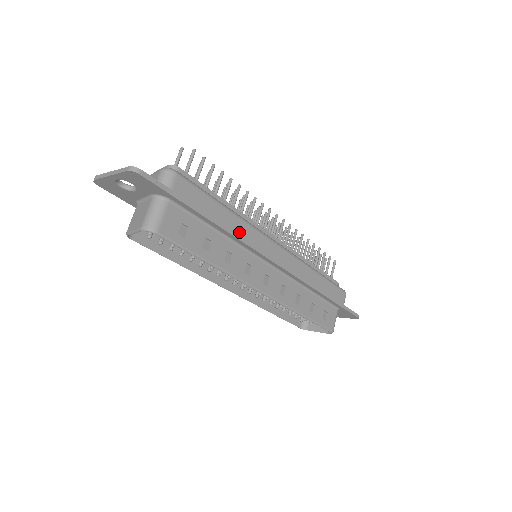
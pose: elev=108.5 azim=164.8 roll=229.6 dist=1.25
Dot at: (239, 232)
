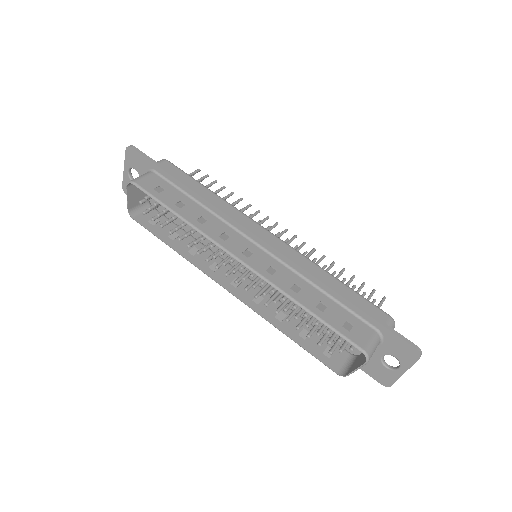
Dot at: occluded
